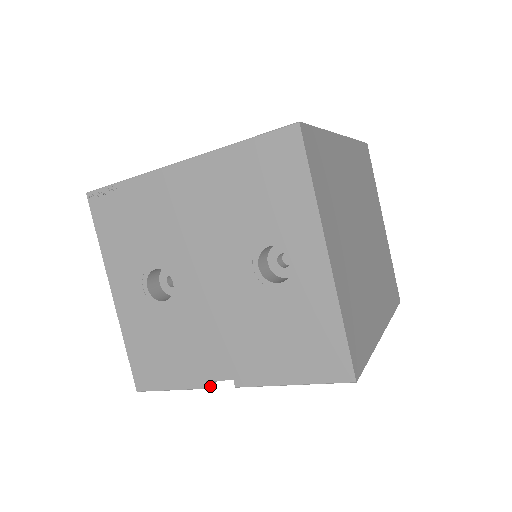
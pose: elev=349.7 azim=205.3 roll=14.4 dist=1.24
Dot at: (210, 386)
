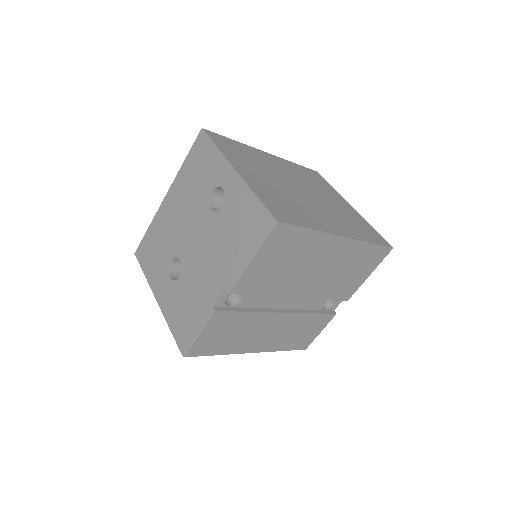
Dot at: (217, 311)
